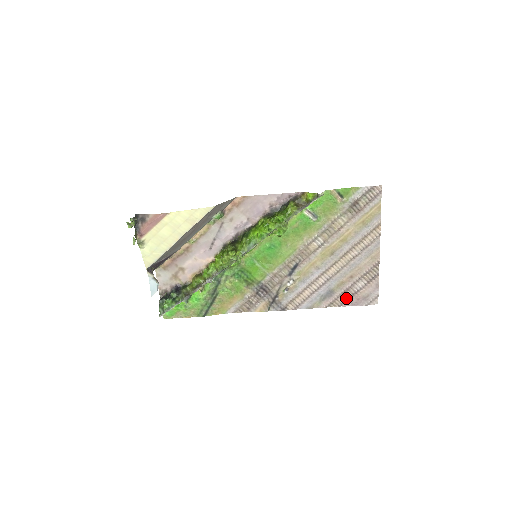
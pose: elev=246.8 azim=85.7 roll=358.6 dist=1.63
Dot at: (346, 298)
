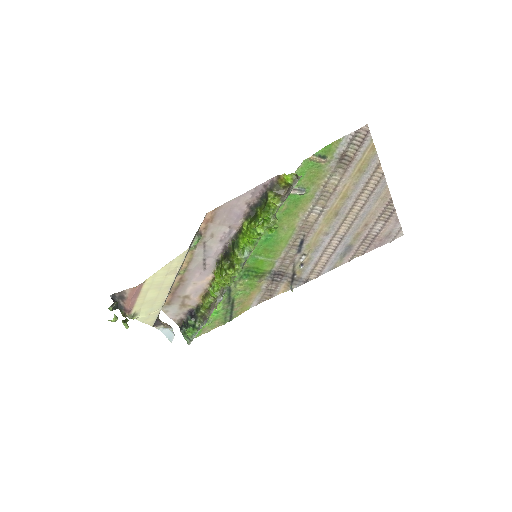
Dot at: (367, 245)
